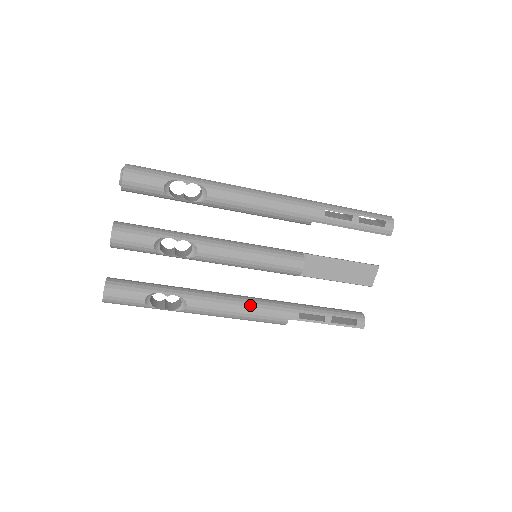
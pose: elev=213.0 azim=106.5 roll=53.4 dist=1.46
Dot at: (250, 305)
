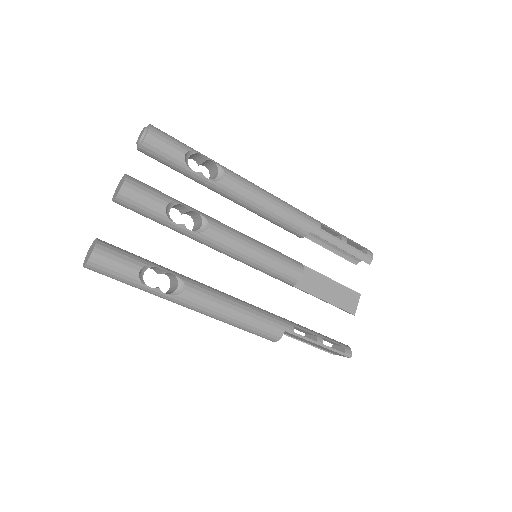
Dot at: (248, 306)
